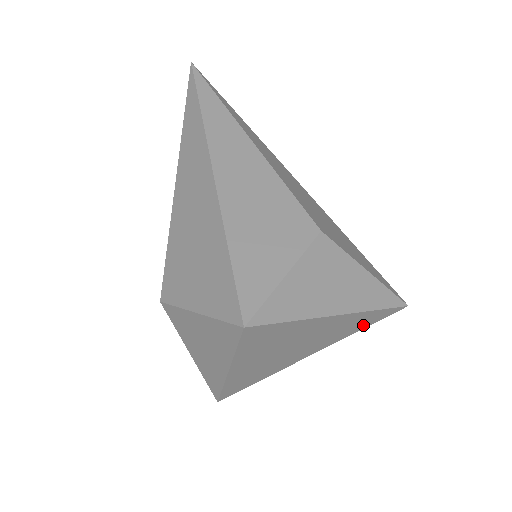
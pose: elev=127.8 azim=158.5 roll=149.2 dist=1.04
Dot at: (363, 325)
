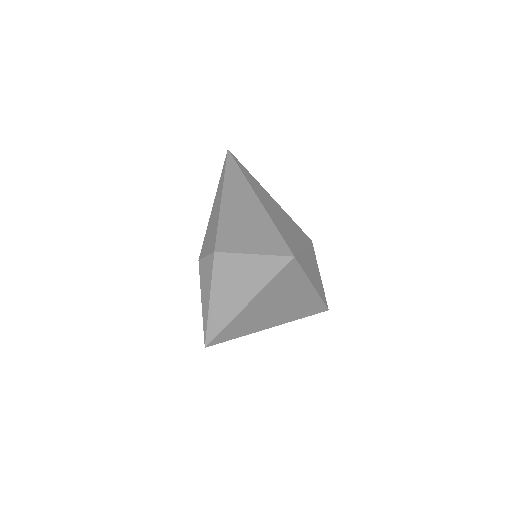
Dot at: (307, 313)
